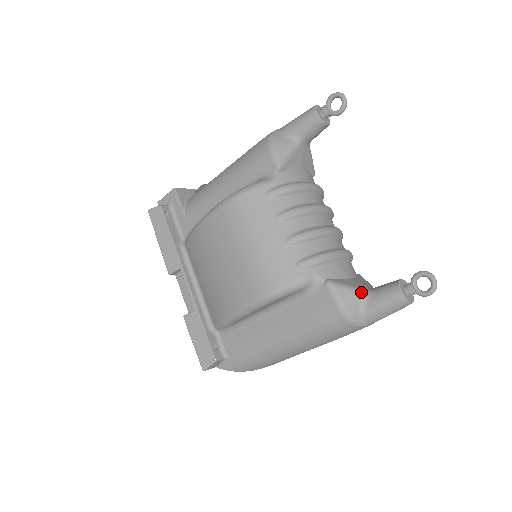
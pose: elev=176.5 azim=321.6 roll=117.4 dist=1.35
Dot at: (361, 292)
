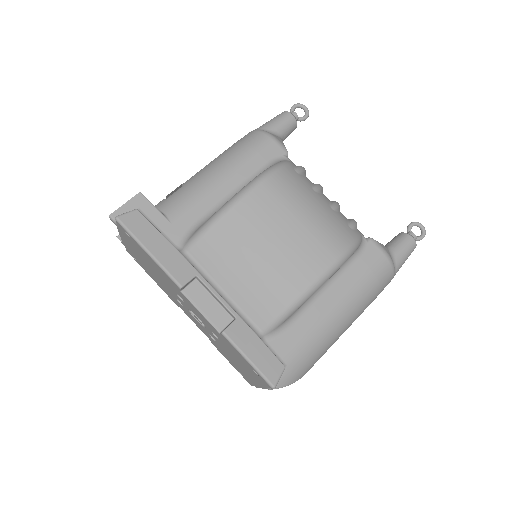
Dot at: (386, 247)
